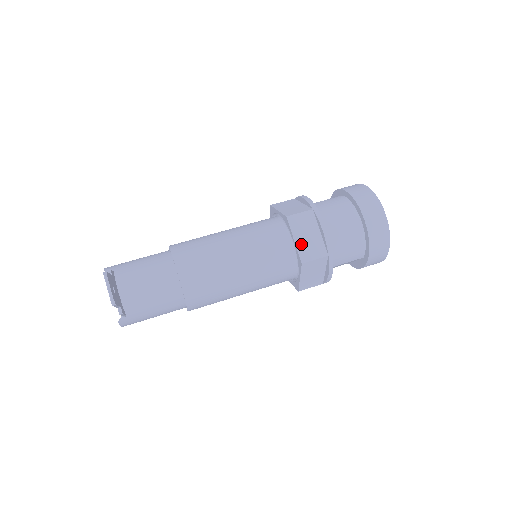
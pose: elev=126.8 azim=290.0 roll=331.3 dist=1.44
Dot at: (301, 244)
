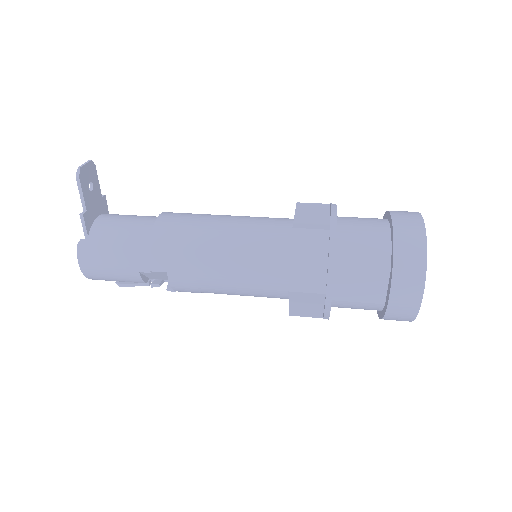
Dot at: (301, 218)
